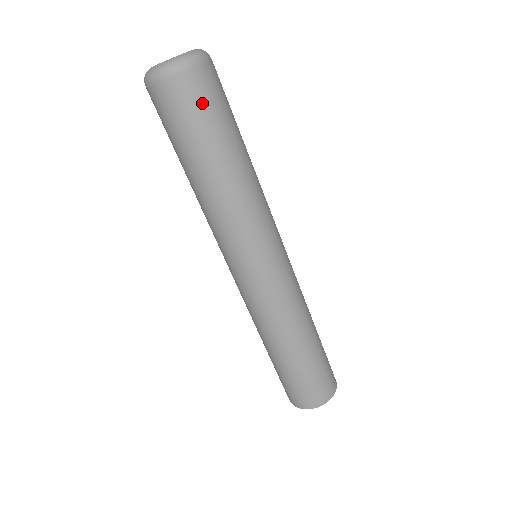
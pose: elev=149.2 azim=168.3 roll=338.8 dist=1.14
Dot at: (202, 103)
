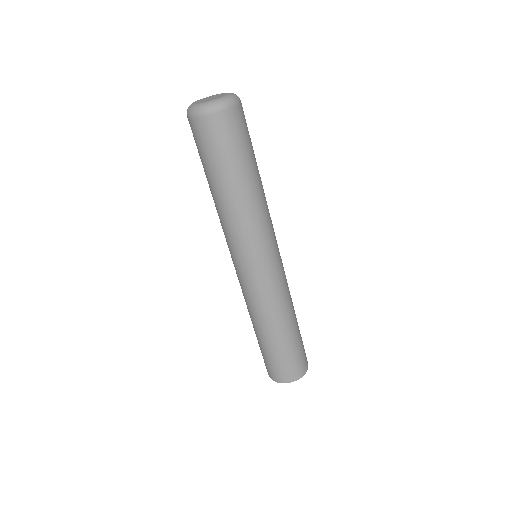
Dot at: (236, 134)
